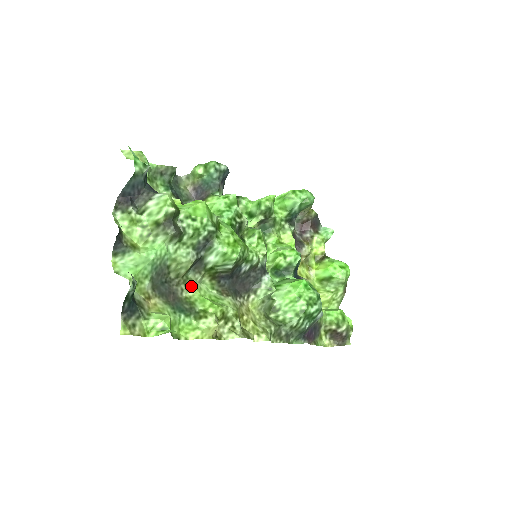
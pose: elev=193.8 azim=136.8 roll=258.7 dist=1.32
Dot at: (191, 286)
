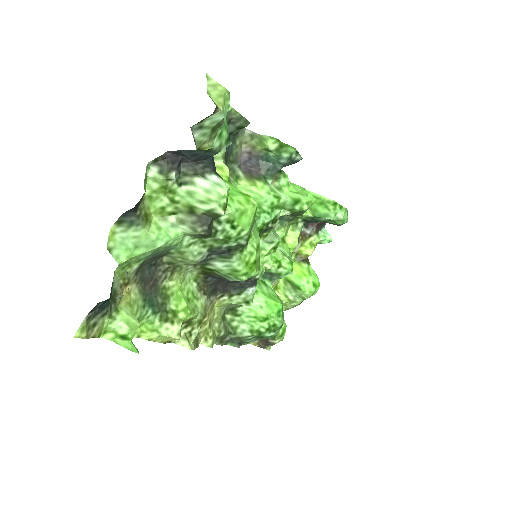
Dot at: (177, 274)
